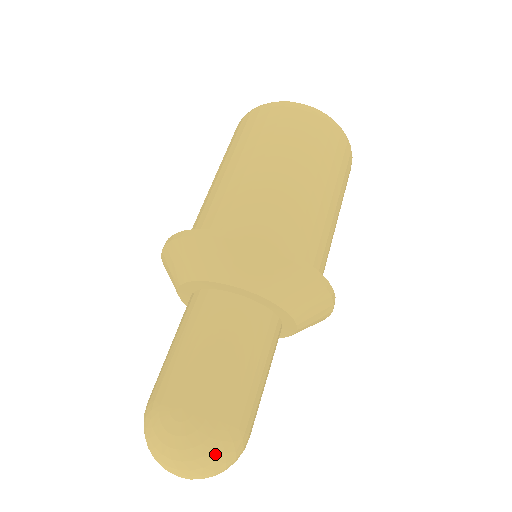
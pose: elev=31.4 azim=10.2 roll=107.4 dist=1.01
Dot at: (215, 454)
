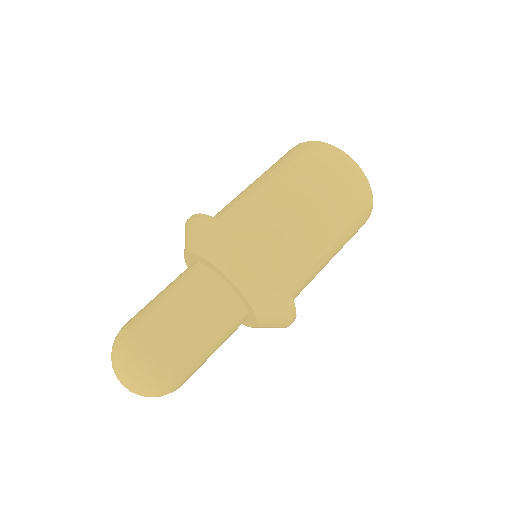
Dot at: (130, 358)
